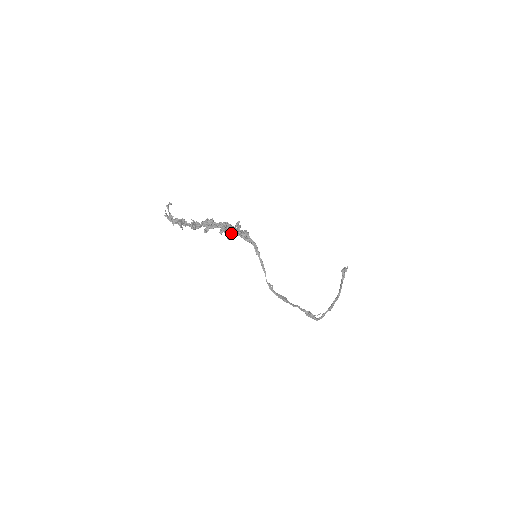
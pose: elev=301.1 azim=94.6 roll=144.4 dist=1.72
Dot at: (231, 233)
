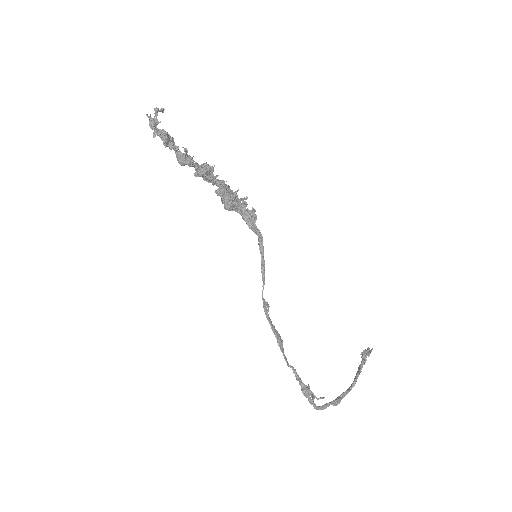
Dot at: (232, 201)
